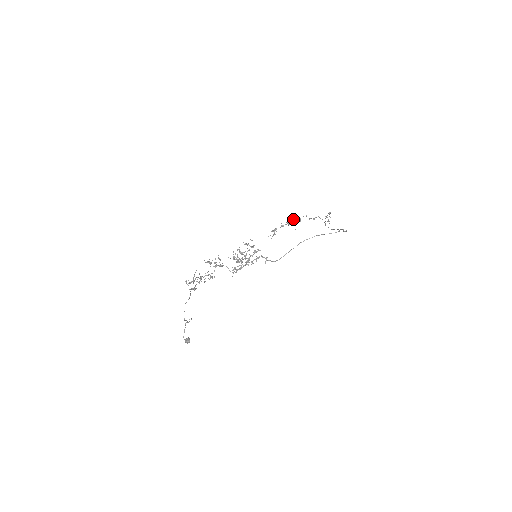
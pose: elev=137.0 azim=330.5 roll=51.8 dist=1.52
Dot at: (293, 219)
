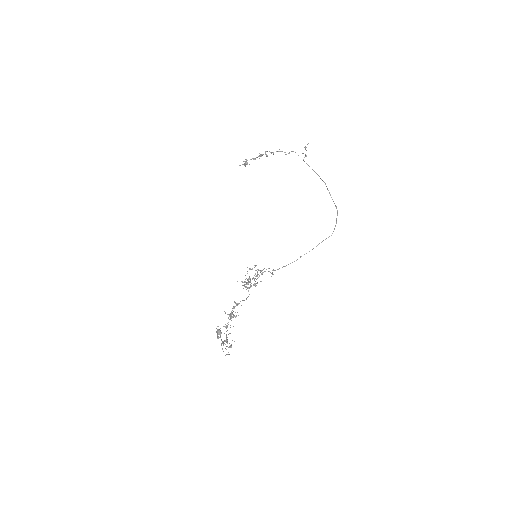
Dot at: (265, 153)
